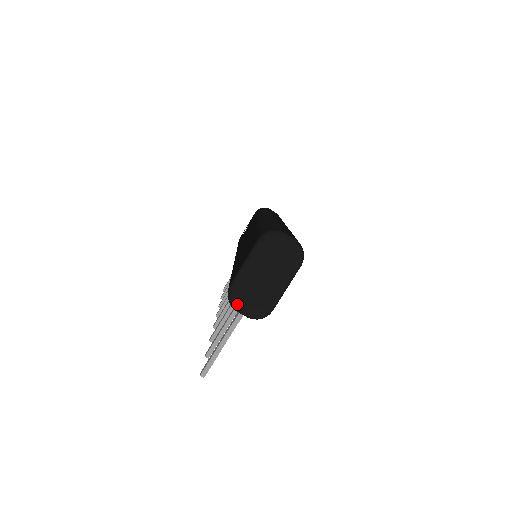
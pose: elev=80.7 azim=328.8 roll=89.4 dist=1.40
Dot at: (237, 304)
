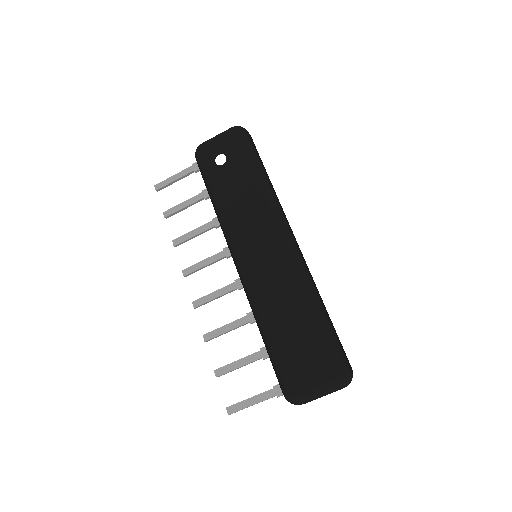
Dot at: (295, 404)
